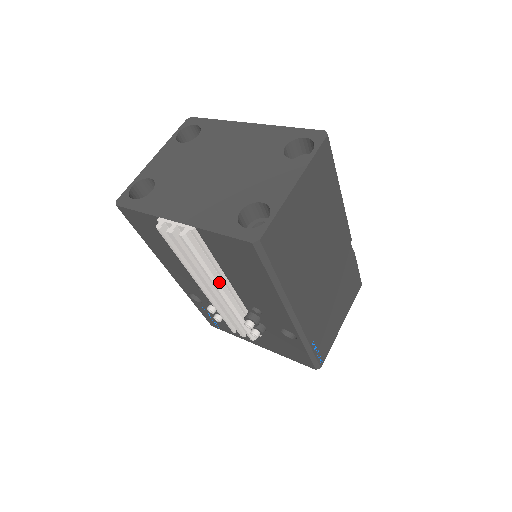
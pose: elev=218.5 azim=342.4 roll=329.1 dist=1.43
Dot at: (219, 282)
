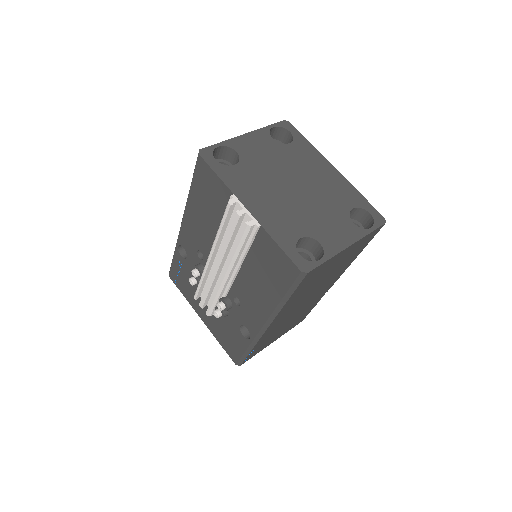
Dot at: (233, 267)
